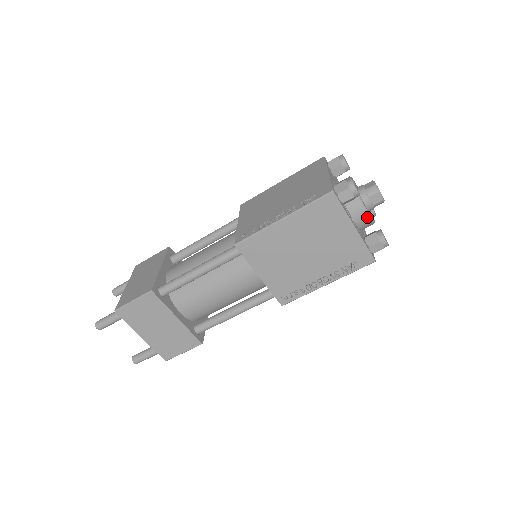
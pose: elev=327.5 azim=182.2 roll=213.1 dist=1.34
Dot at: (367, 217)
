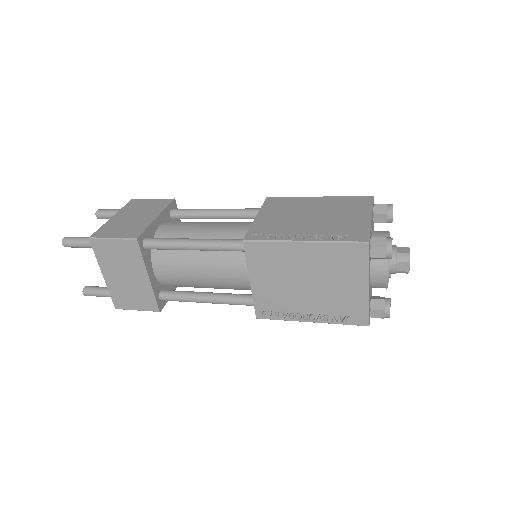
Dot at: (385, 281)
